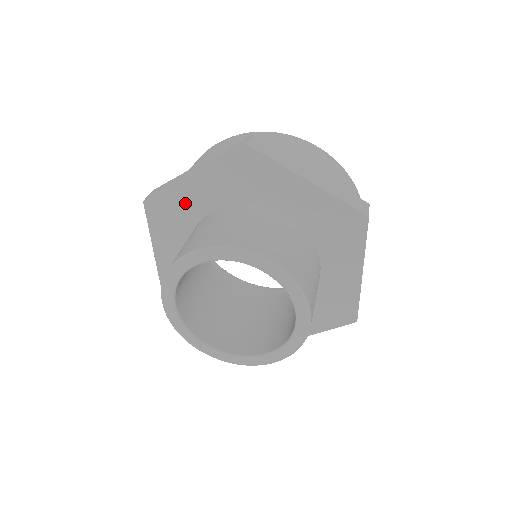
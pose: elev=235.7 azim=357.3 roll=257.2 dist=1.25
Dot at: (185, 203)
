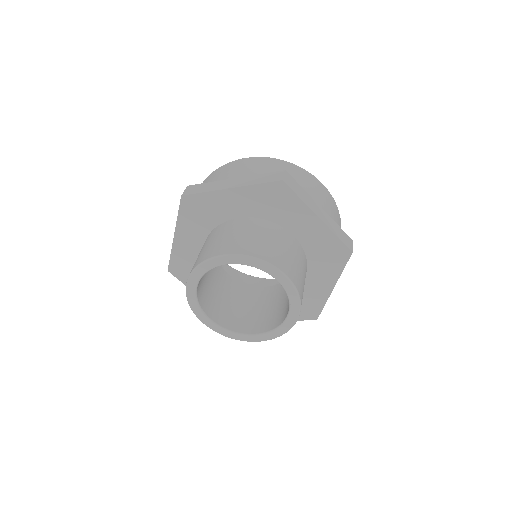
Dot at: (217, 206)
